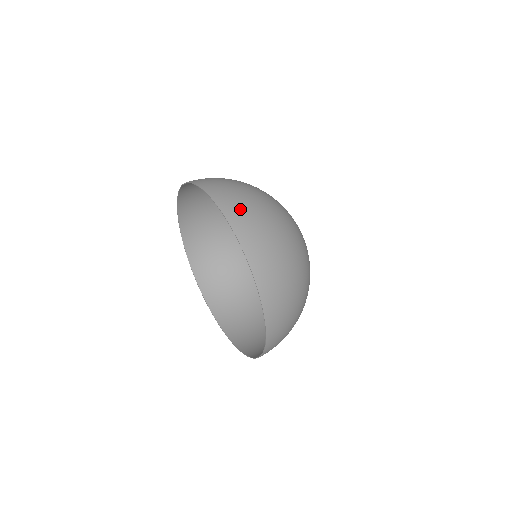
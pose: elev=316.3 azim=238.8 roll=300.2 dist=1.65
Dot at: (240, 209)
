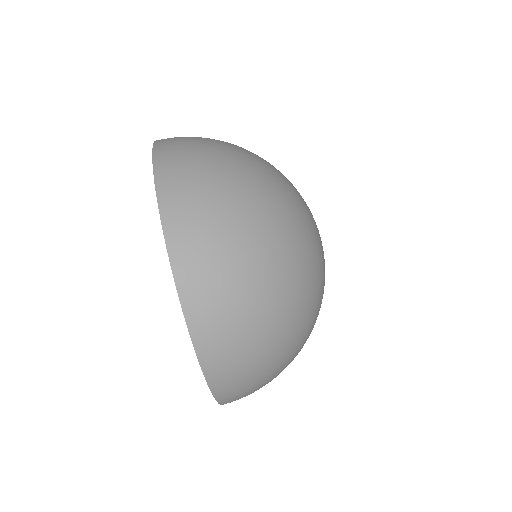
Dot at: (193, 222)
